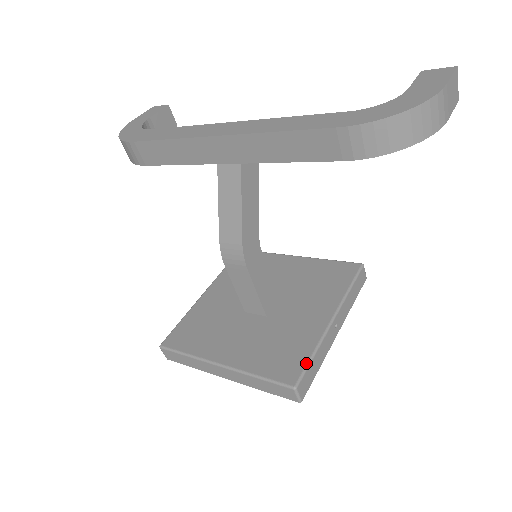
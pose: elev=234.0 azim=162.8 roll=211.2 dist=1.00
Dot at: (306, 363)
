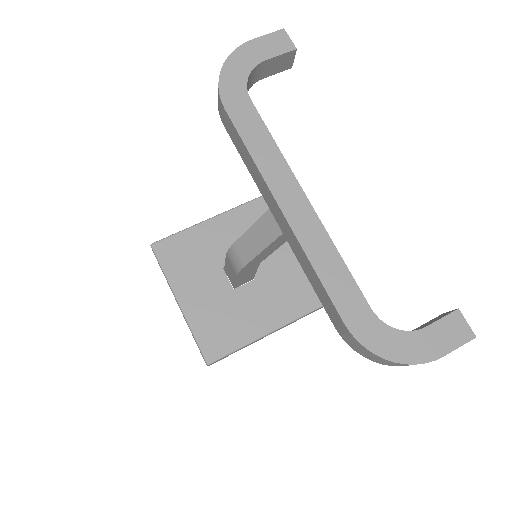
Dot at: (227, 353)
